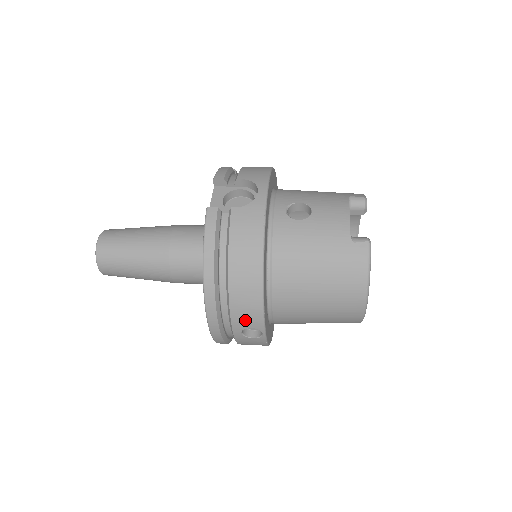
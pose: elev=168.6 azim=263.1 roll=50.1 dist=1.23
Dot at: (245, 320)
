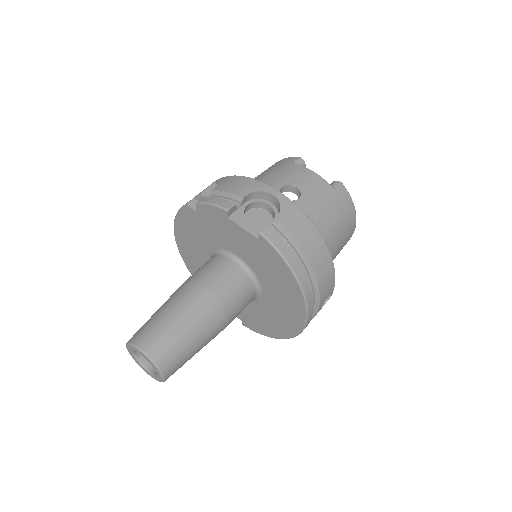
Dot at: (327, 294)
